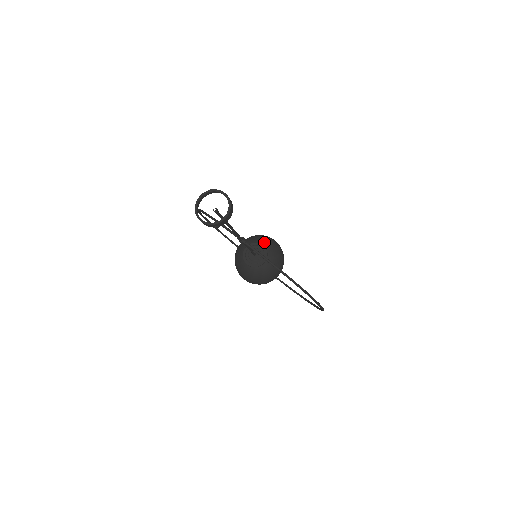
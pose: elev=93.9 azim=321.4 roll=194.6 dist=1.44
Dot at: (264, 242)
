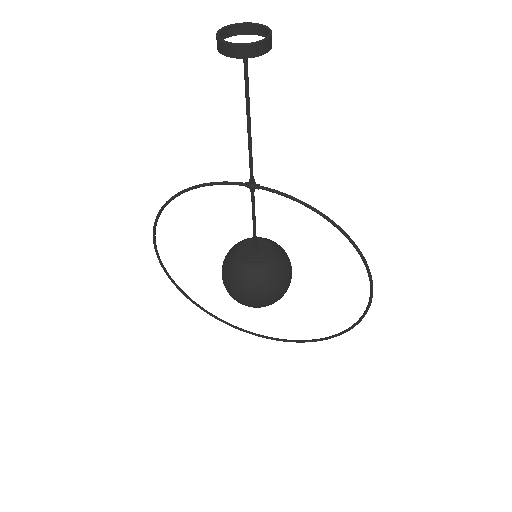
Dot at: (261, 237)
